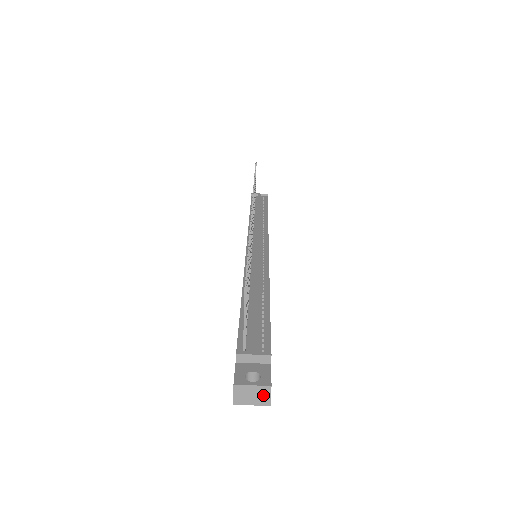
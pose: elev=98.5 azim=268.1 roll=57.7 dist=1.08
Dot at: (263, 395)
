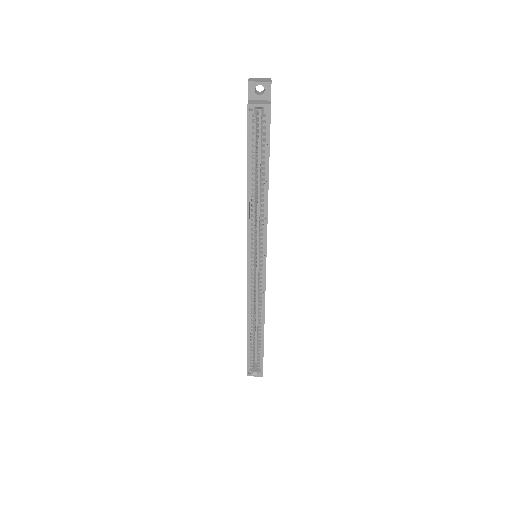
Dot at: (267, 80)
